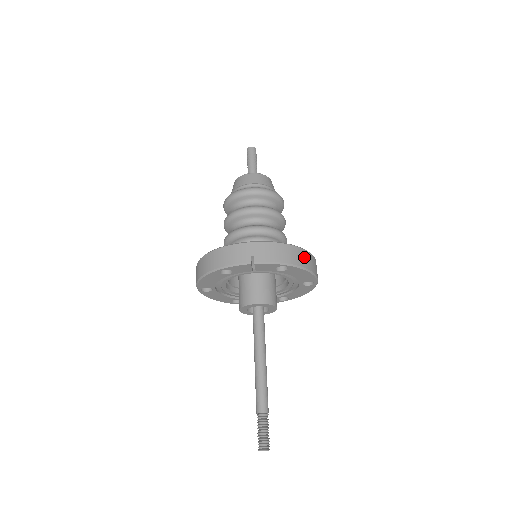
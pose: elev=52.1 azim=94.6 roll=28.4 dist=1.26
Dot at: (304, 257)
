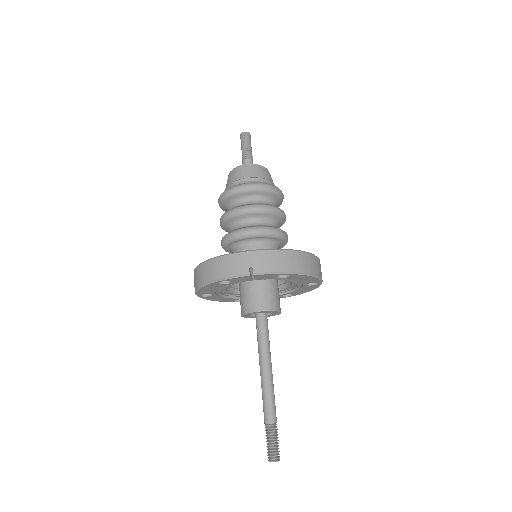
Dot at: (306, 261)
